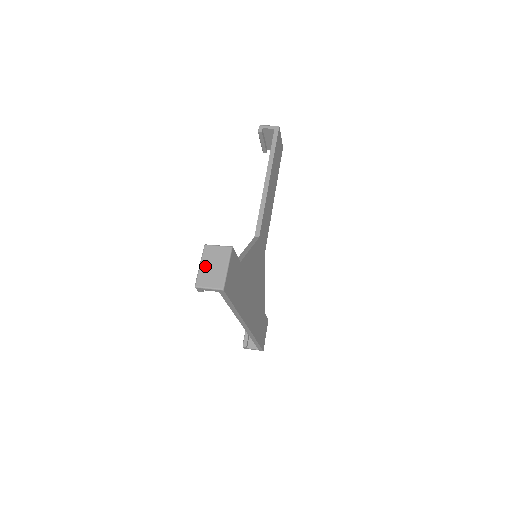
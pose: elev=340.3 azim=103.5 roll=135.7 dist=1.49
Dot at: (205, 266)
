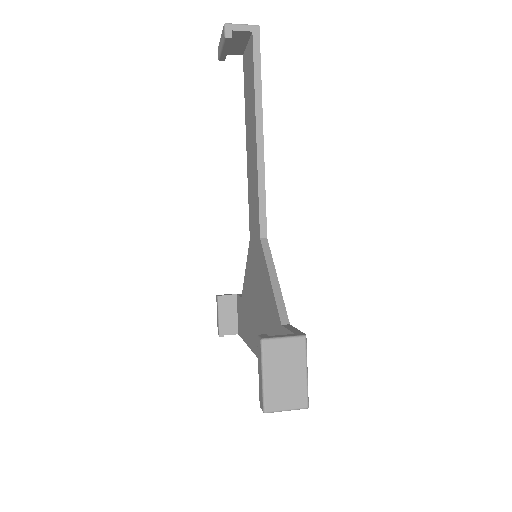
Dot at: (272, 377)
